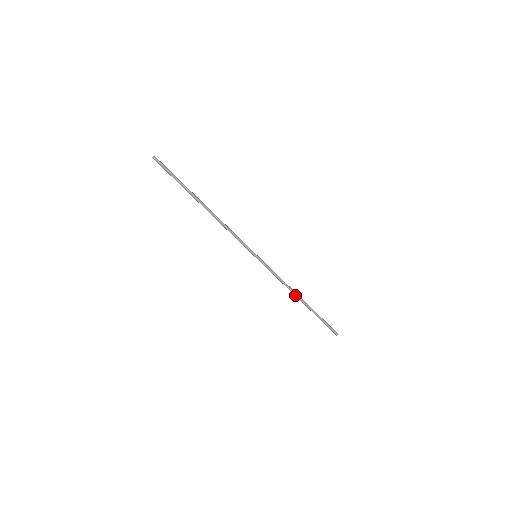
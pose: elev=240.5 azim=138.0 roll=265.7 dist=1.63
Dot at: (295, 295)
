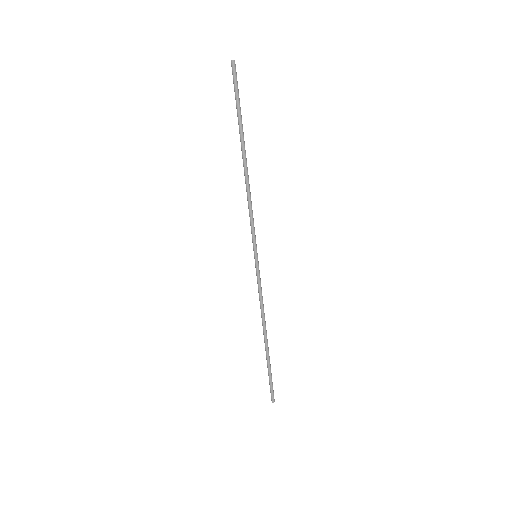
Dot at: (264, 328)
